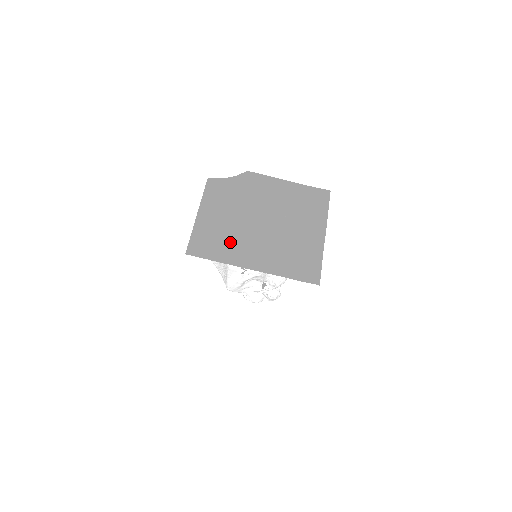
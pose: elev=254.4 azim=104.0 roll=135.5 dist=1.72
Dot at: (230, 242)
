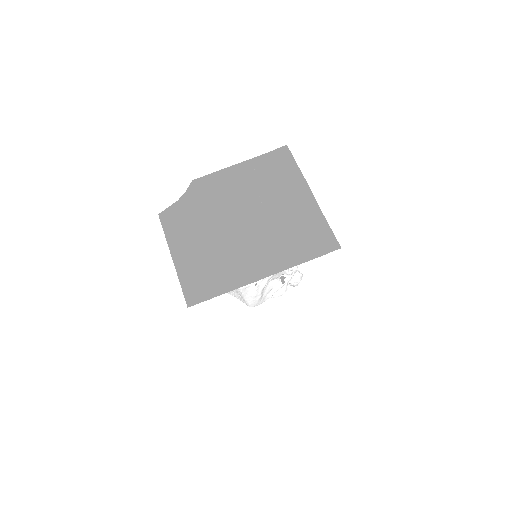
Dot at: (224, 265)
